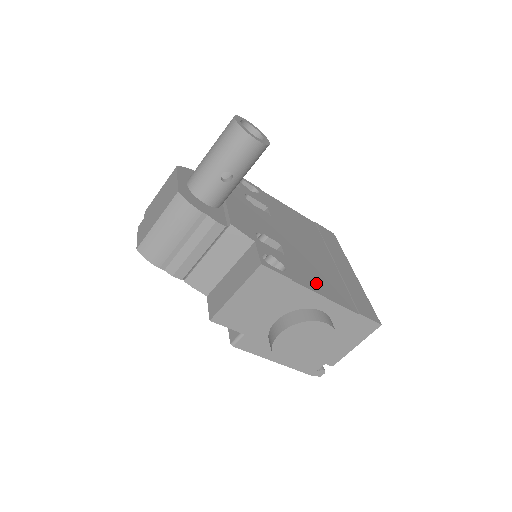
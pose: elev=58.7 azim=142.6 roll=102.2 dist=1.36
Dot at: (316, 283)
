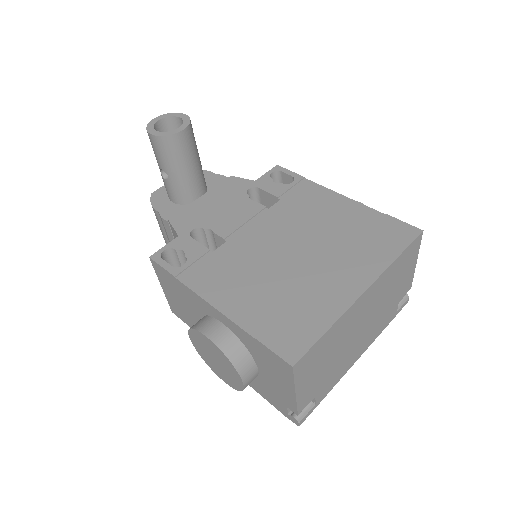
Dot at: (222, 287)
